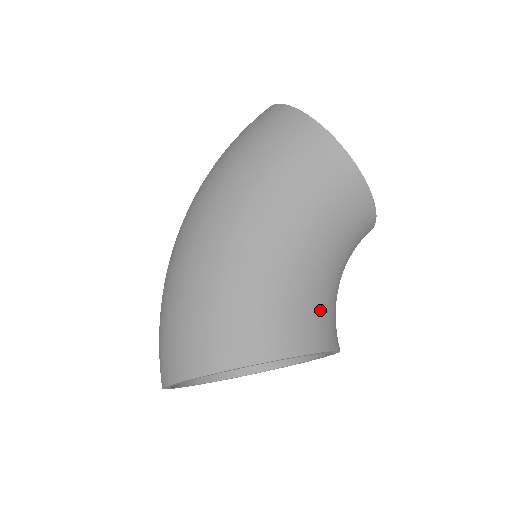
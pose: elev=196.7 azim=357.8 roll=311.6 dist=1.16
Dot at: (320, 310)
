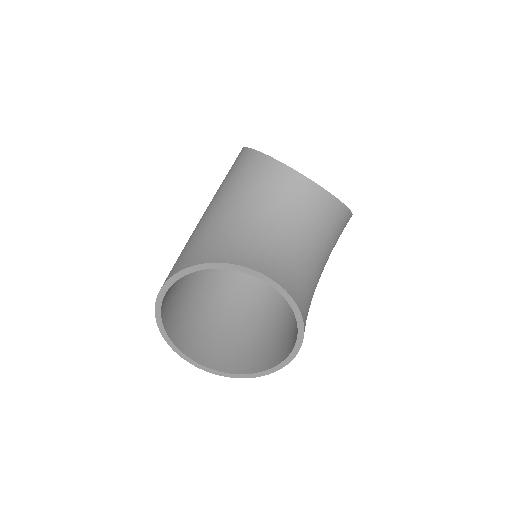
Dot at: (222, 242)
